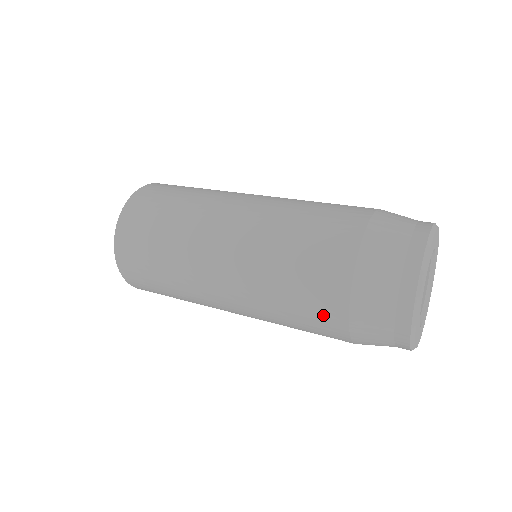
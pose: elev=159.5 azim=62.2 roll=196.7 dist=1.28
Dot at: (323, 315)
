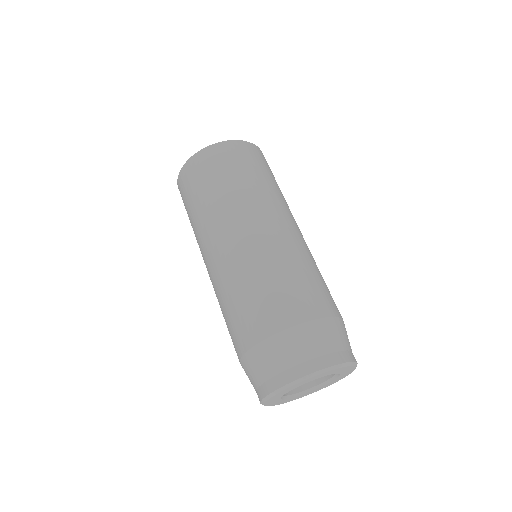
Dot at: (233, 342)
